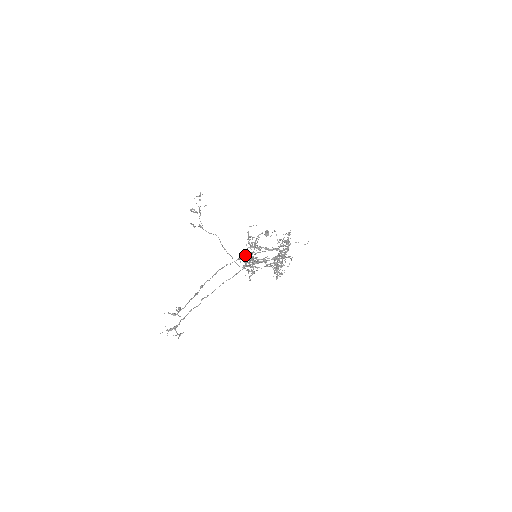
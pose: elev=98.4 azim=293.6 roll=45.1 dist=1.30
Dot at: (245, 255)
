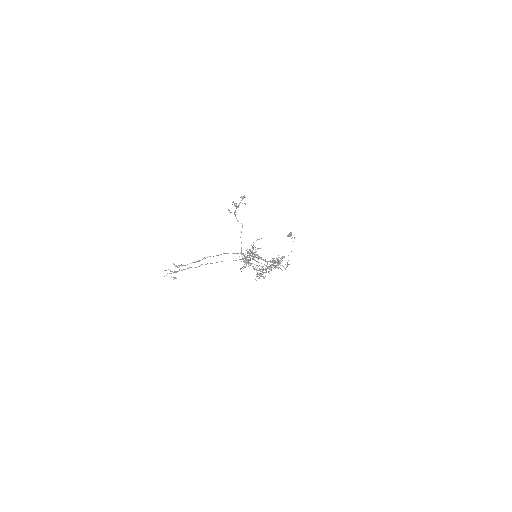
Dot at: (247, 253)
